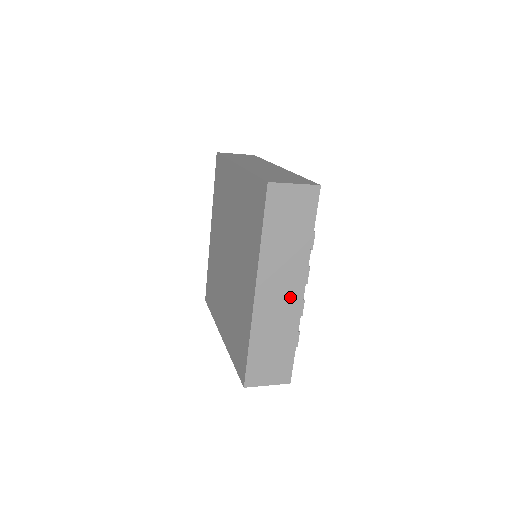
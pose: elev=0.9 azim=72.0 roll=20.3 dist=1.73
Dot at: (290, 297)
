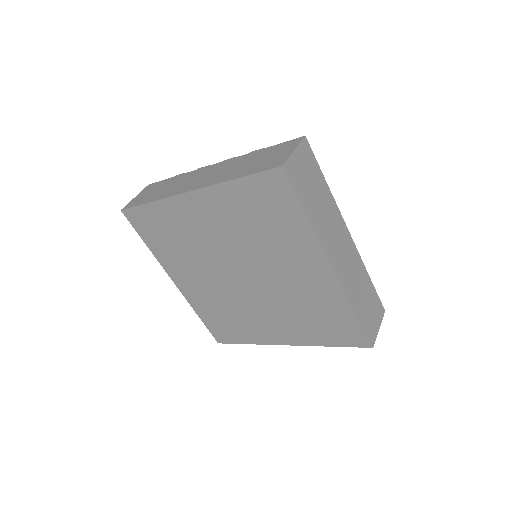
Dot at: occluded
